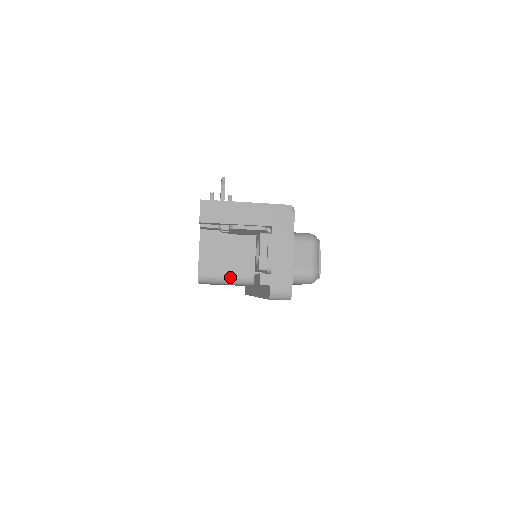
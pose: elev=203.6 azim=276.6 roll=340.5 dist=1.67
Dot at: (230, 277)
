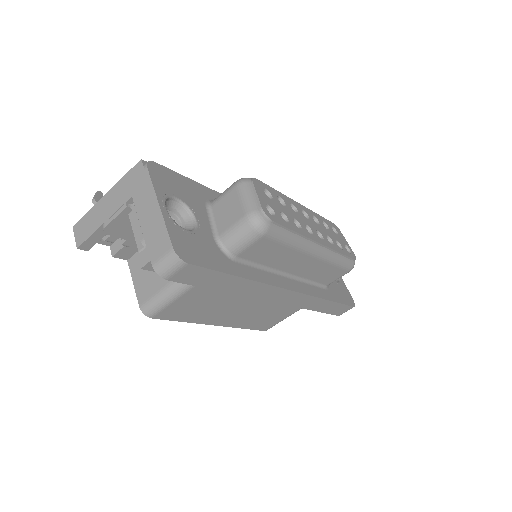
Dot at: (167, 289)
